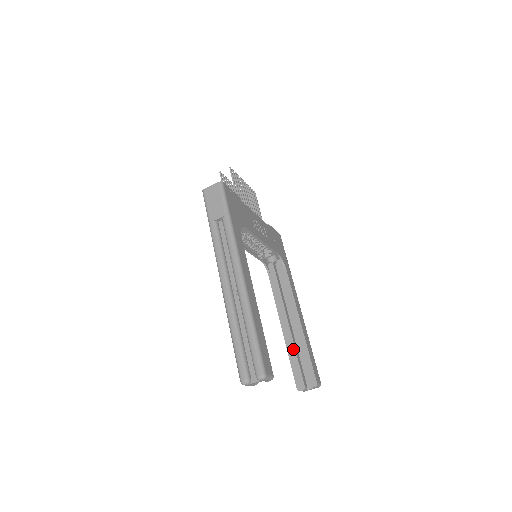
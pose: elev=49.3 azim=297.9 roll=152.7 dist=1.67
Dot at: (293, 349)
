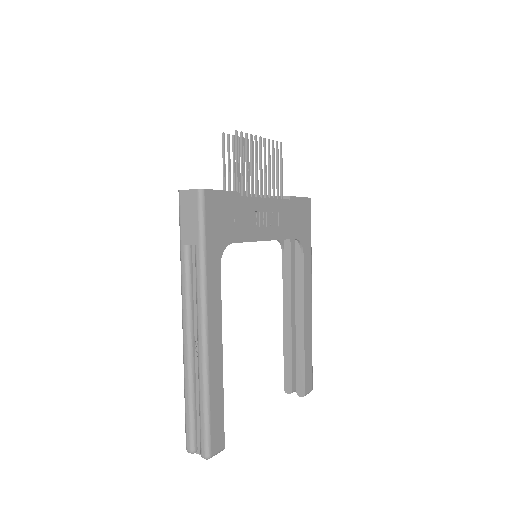
Dot at: (289, 349)
